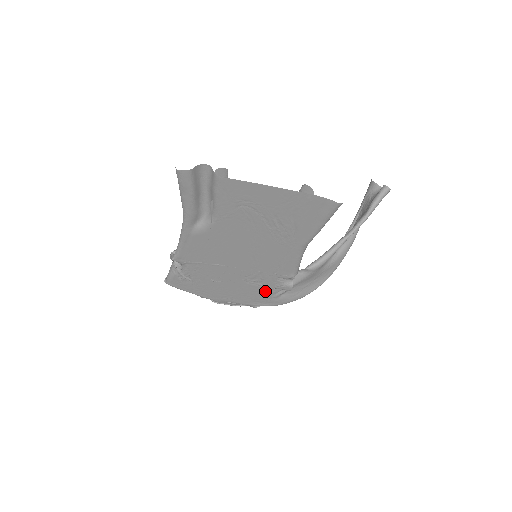
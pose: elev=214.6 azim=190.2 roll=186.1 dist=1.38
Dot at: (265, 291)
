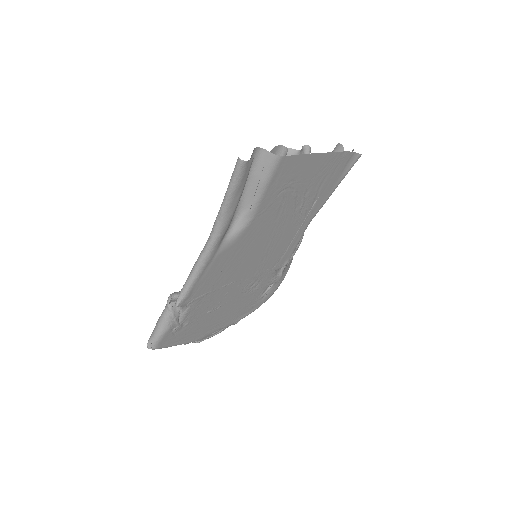
Dot at: (255, 295)
